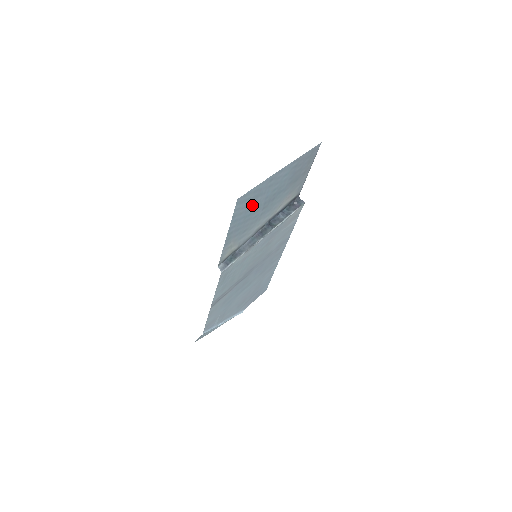
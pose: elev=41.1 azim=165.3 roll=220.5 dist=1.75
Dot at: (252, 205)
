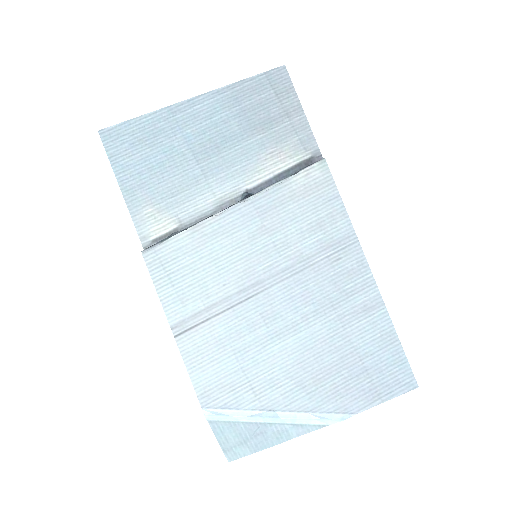
Dot at: (154, 149)
